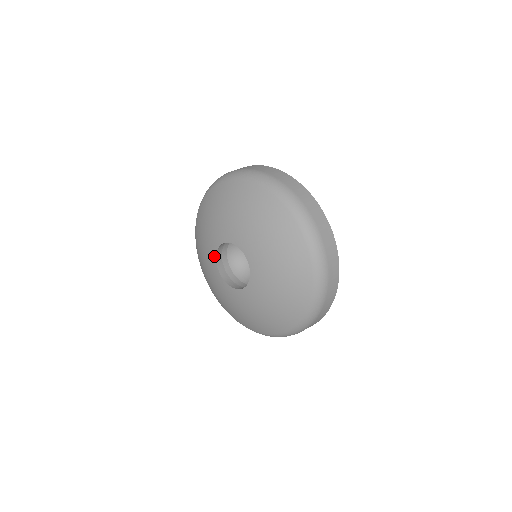
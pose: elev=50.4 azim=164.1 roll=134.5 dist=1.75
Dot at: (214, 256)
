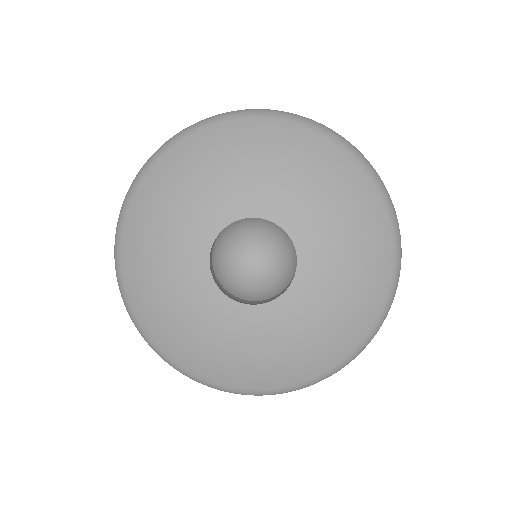
Dot at: (204, 266)
